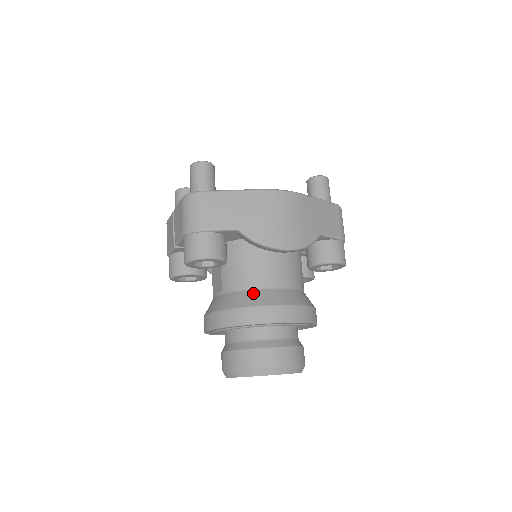
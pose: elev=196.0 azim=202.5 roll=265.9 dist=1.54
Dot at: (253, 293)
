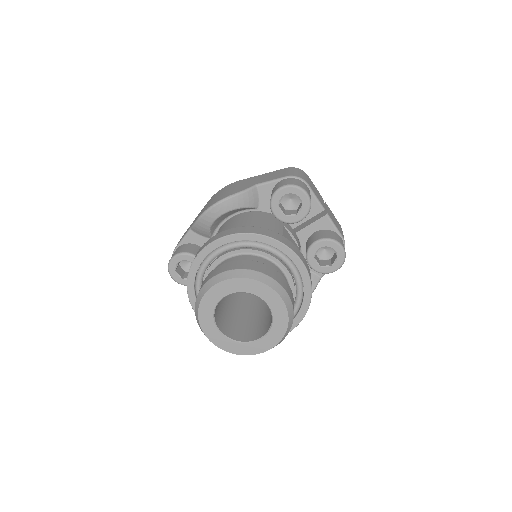
Dot at: occluded
